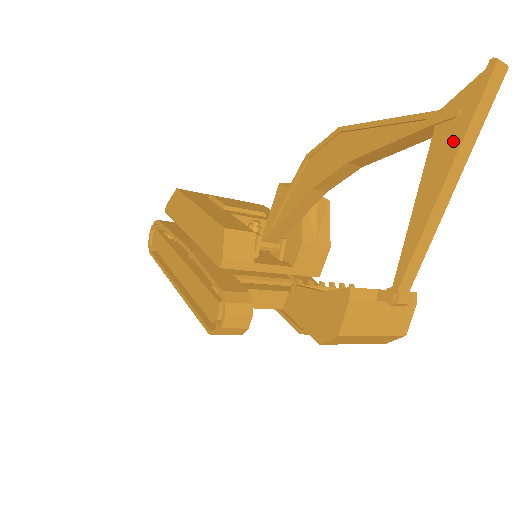
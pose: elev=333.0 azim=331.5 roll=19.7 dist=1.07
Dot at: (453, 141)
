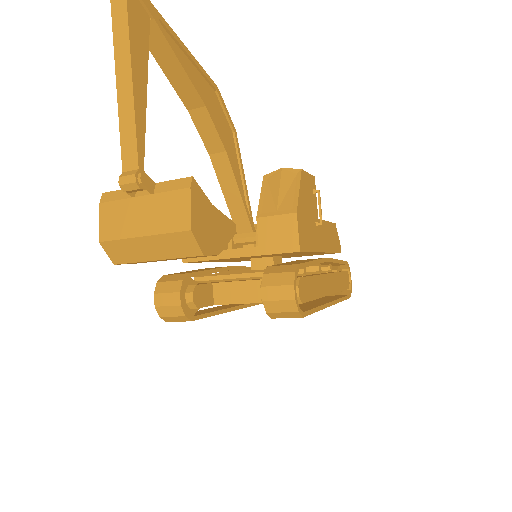
Dot at: (118, 21)
